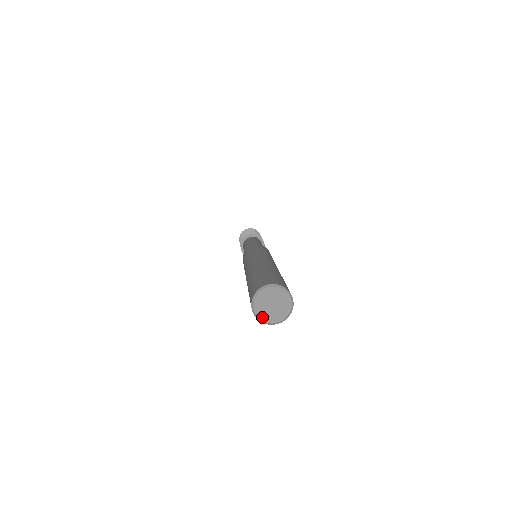
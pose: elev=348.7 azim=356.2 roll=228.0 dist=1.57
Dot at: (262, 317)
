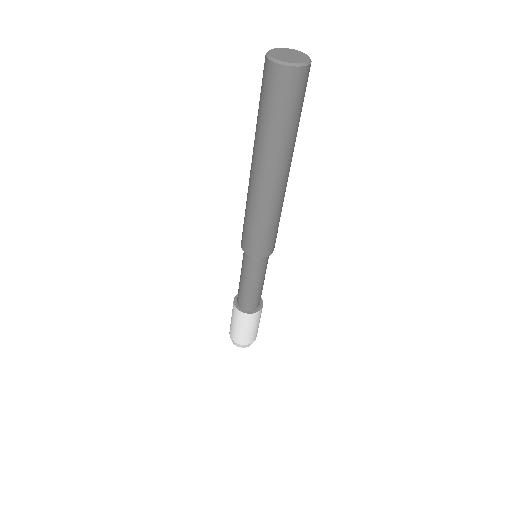
Dot at: (272, 54)
